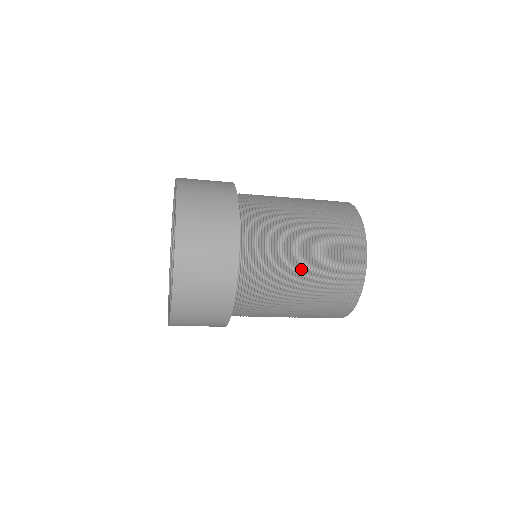
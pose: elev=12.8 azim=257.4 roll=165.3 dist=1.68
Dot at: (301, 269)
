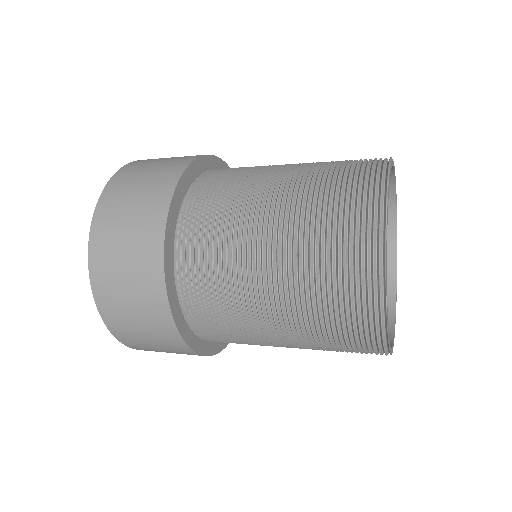
Dot at: (283, 342)
